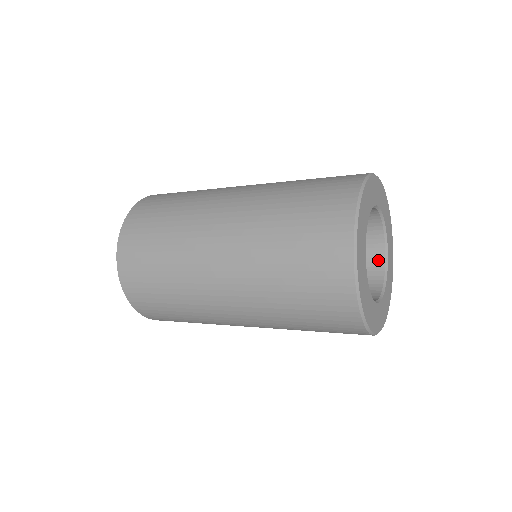
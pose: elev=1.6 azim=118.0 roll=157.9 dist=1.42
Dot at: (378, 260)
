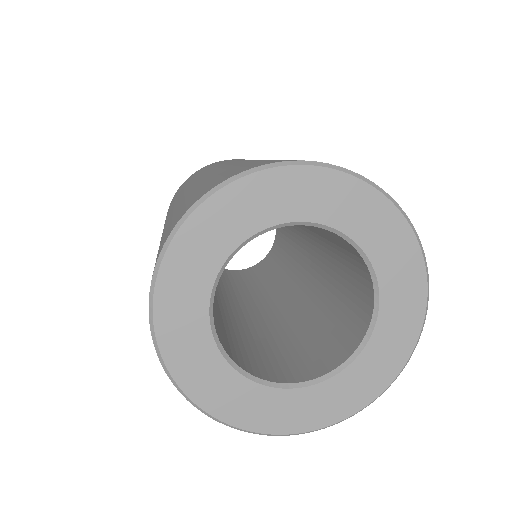
Dot at: (321, 368)
